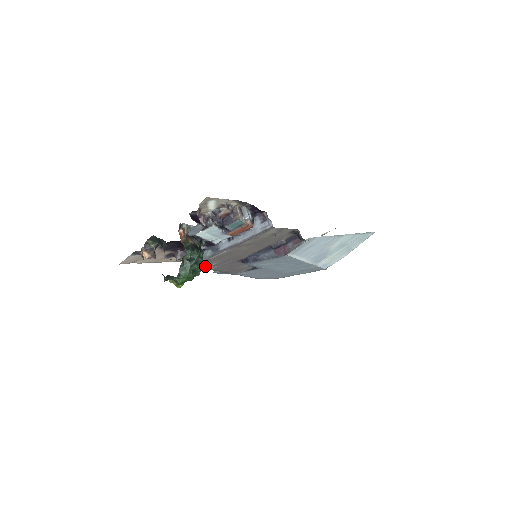
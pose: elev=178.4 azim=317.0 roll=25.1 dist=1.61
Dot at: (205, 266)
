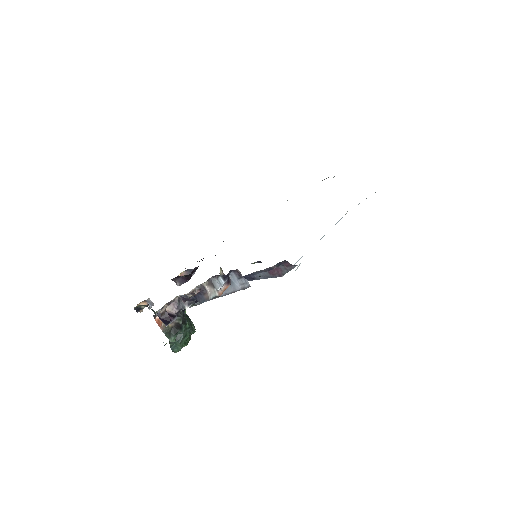
Dot at: occluded
